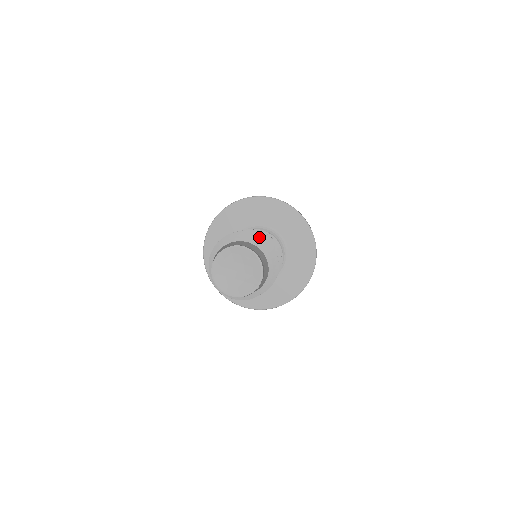
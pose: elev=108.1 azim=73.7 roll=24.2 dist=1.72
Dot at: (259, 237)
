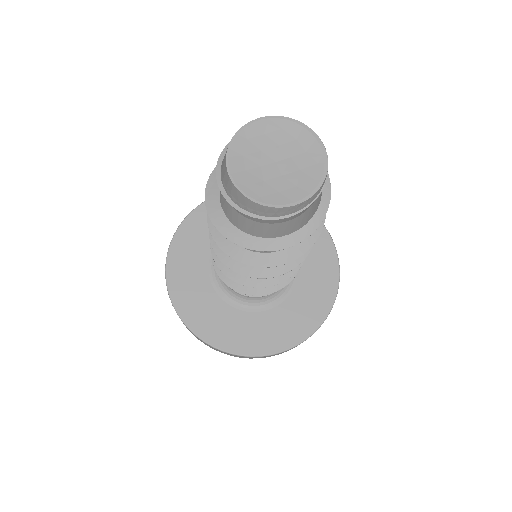
Dot at: occluded
